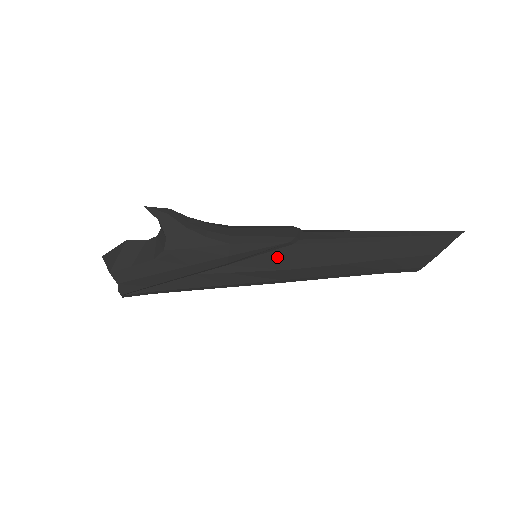
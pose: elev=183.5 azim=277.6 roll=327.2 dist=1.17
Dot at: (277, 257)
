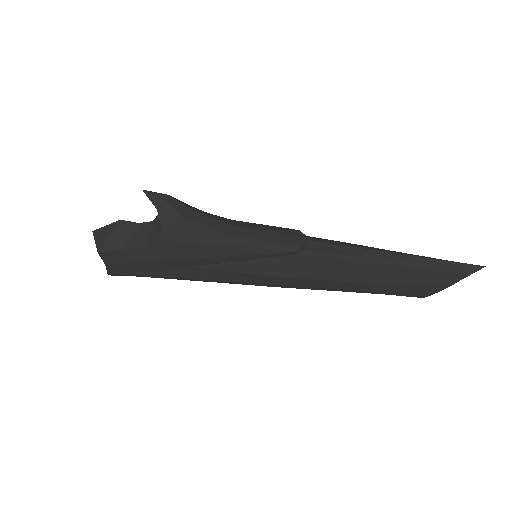
Dot at: (277, 264)
